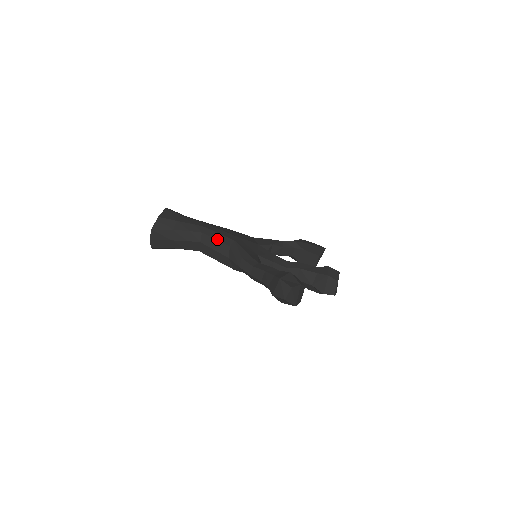
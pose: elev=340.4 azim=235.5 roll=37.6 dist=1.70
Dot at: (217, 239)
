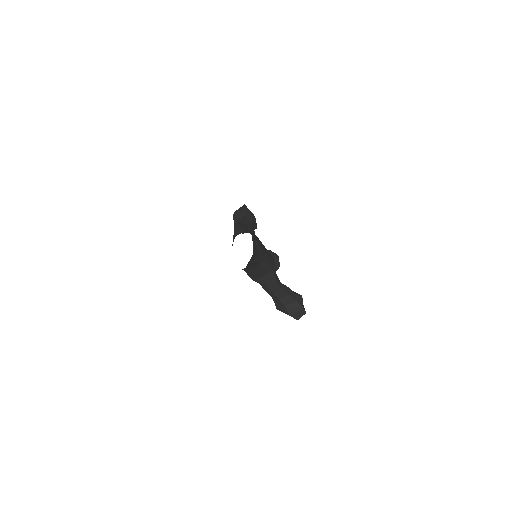
Dot at: (269, 265)
